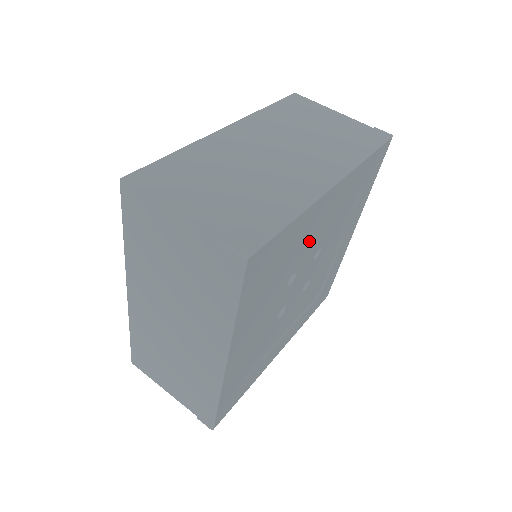
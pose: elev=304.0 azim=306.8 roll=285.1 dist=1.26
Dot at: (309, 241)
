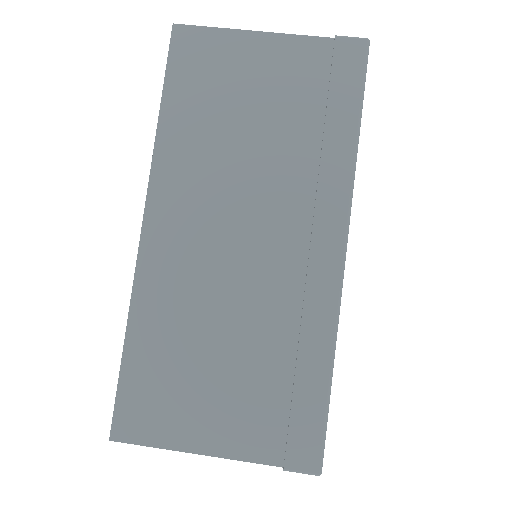
Dot at: occluded
